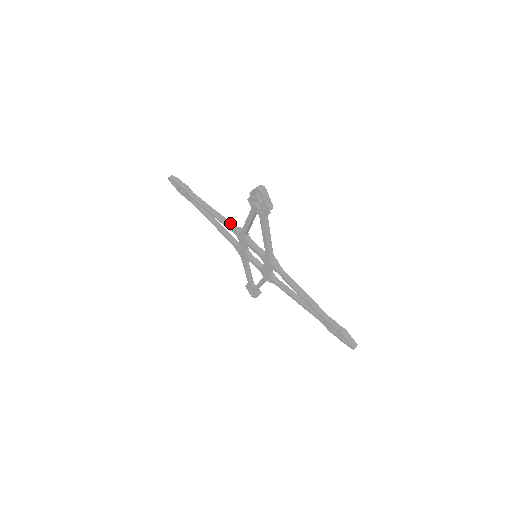
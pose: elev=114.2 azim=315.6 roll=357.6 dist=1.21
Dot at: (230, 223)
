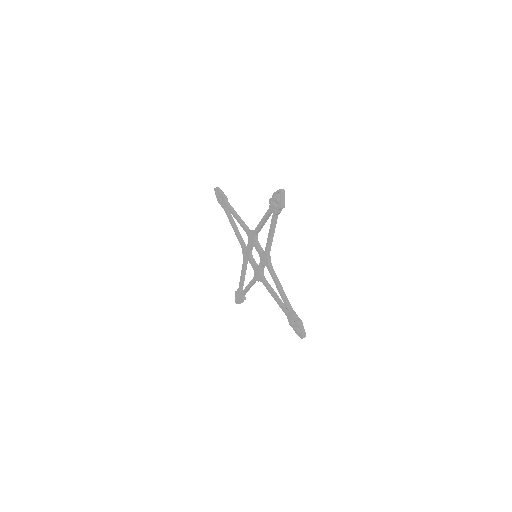
Dot at: (247, 227)
